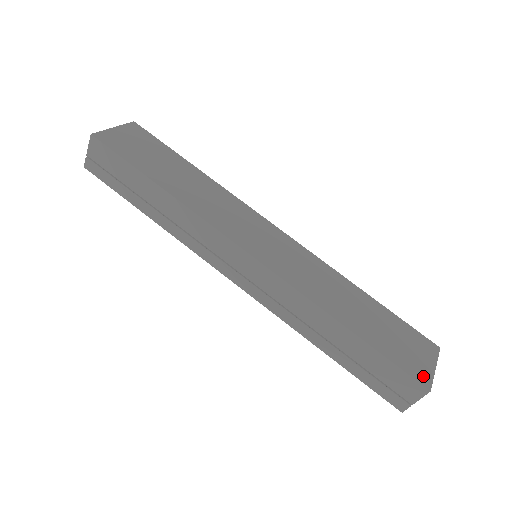
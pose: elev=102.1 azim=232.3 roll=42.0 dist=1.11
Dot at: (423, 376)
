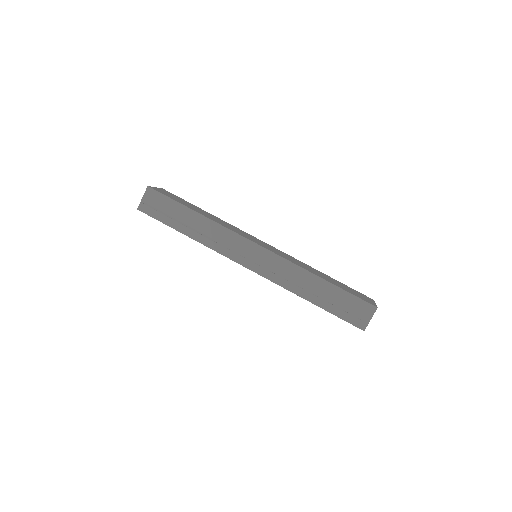
Dot at: (371, 303)
